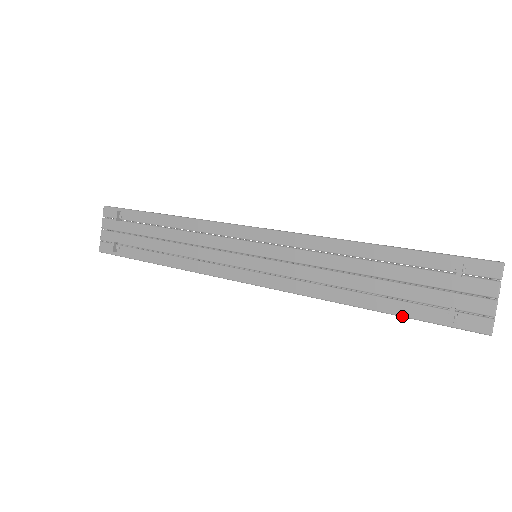
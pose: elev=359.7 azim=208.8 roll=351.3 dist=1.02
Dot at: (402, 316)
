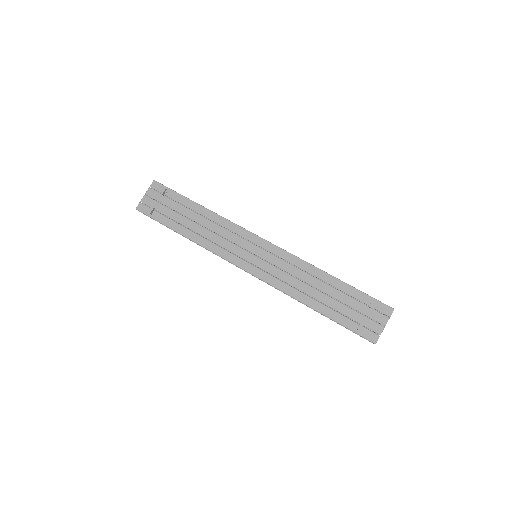
Dot at: (333, 320)
